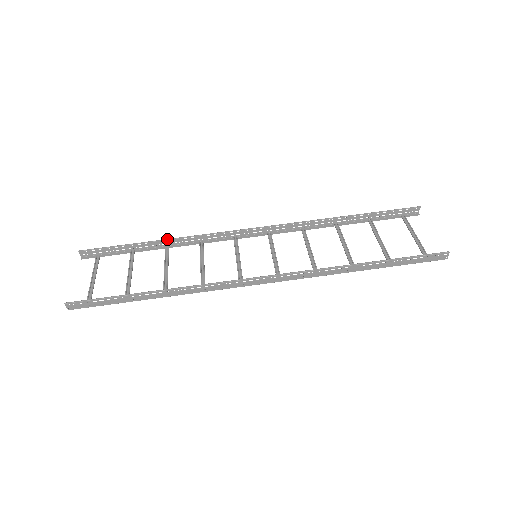
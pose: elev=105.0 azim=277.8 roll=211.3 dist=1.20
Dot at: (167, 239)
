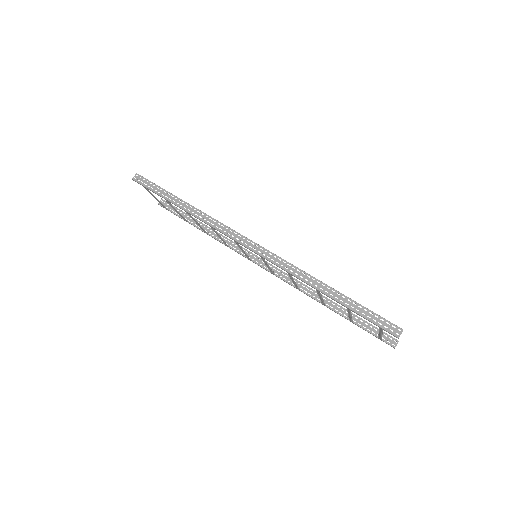
Dot at: occluded
